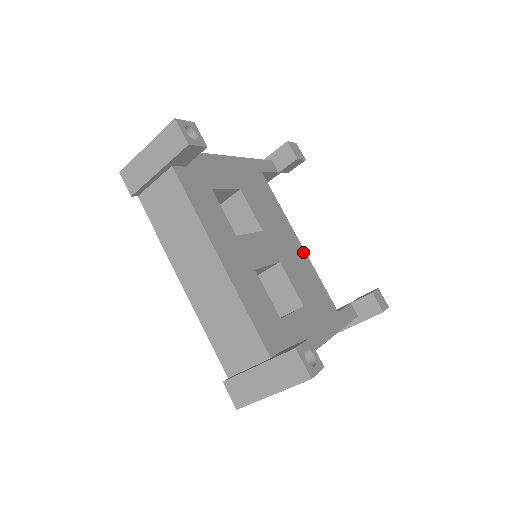
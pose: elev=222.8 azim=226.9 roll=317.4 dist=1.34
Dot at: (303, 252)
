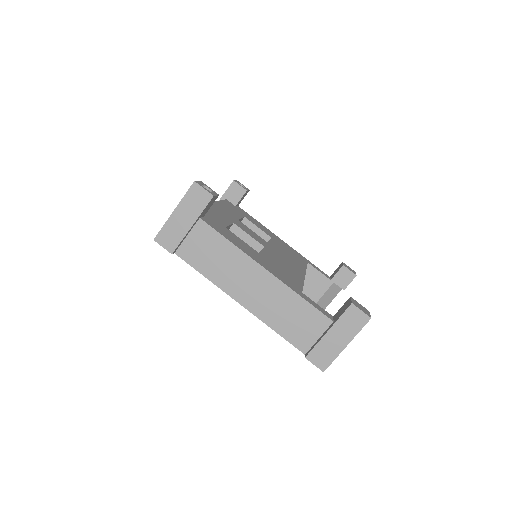
Dot at: (301, 275)
